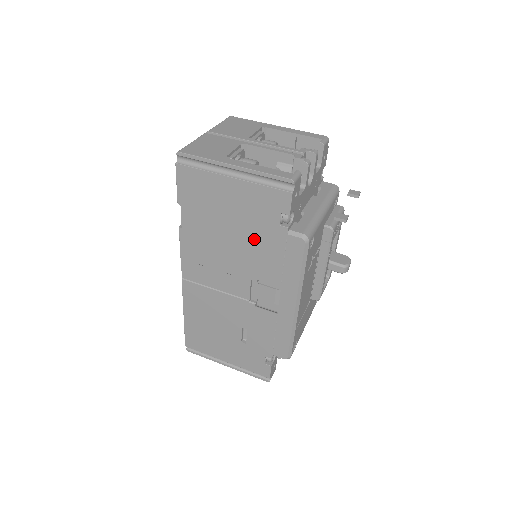
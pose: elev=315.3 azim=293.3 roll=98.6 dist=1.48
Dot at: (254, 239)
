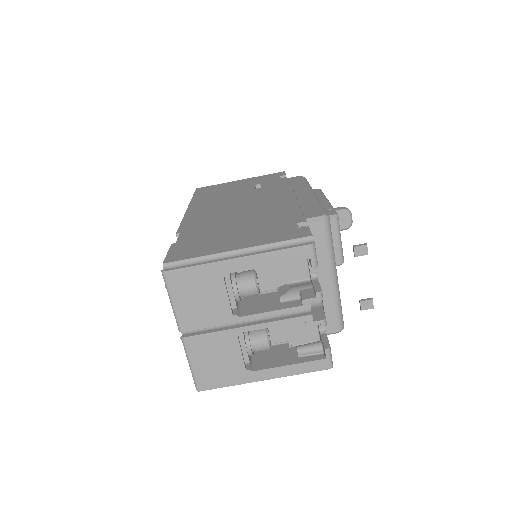
Dot at: occluded
